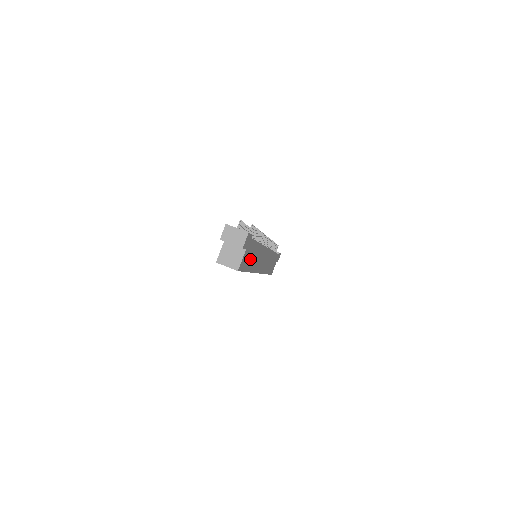
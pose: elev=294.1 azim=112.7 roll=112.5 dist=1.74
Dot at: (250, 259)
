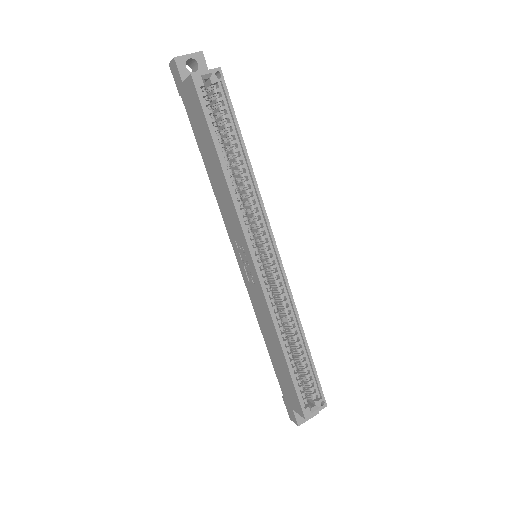
Dot at: occluded
